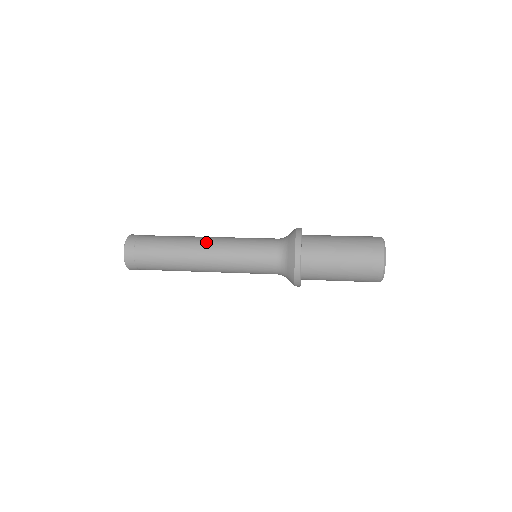
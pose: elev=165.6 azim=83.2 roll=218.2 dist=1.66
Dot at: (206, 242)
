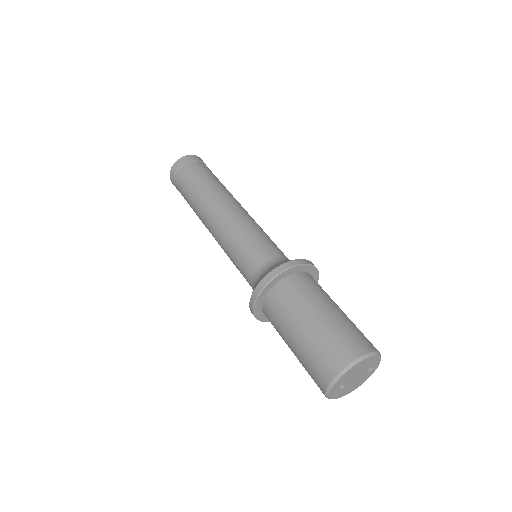
Dot at: (209, 224)
